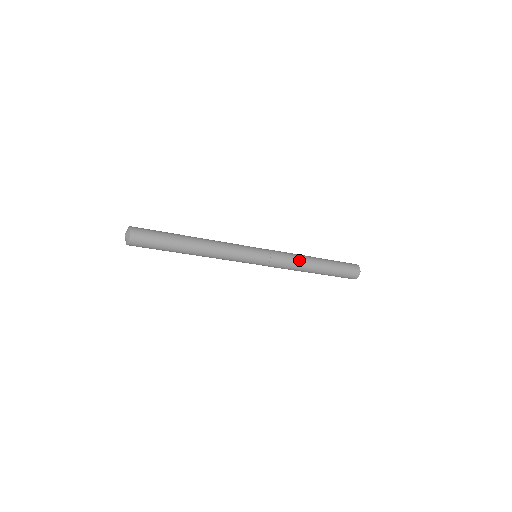
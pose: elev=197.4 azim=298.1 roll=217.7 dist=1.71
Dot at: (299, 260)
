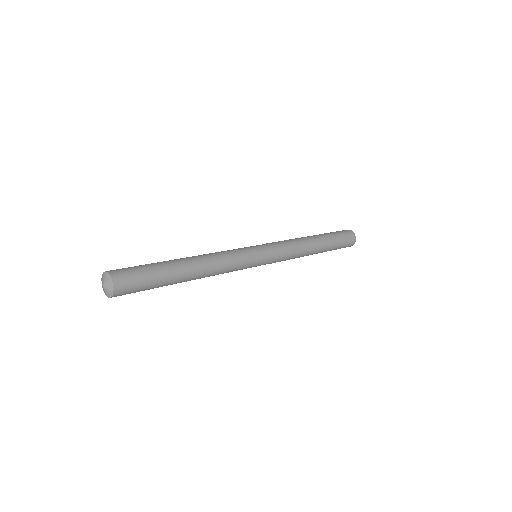
Dot at: (300, 255)
